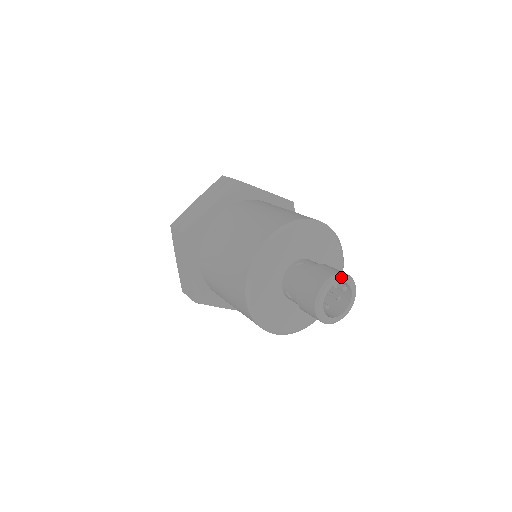
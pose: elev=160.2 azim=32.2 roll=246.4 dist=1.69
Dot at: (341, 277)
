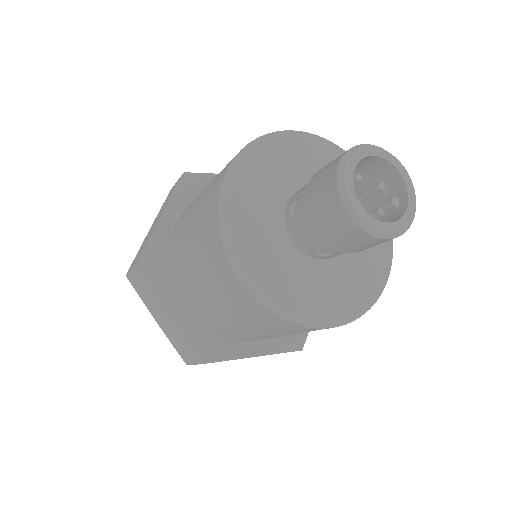
Dot at: (397, 160)
